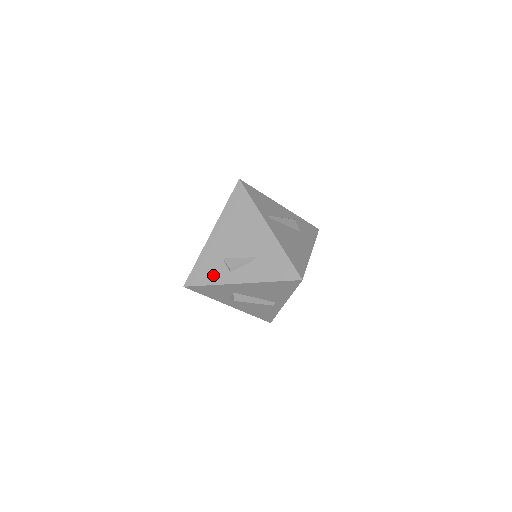
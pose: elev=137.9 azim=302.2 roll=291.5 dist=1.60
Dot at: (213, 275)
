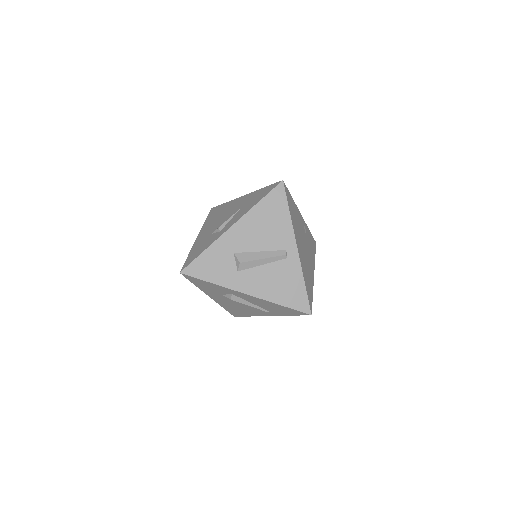
Dot at: (205, 245)
